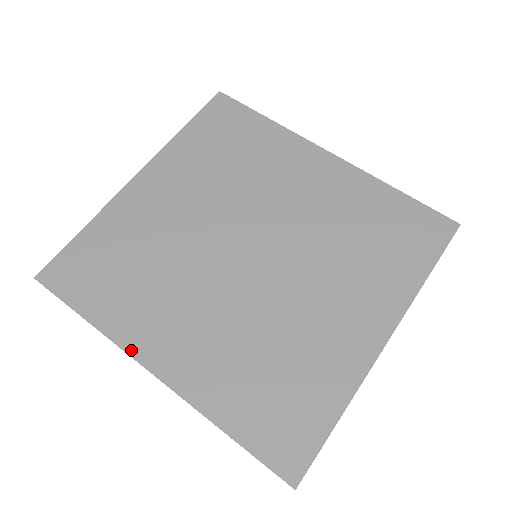
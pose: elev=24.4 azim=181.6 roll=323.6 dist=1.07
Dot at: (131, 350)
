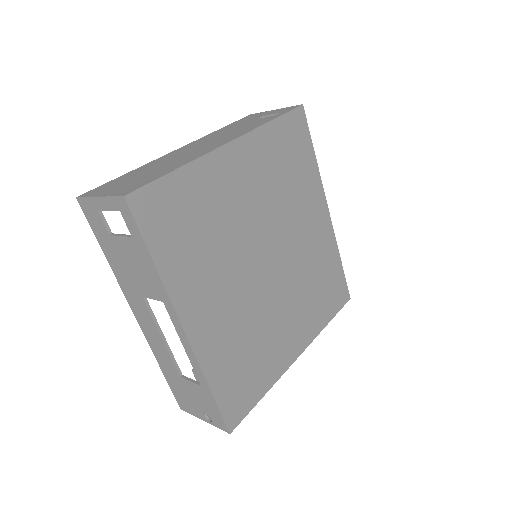
Dot at: (178, 307)
